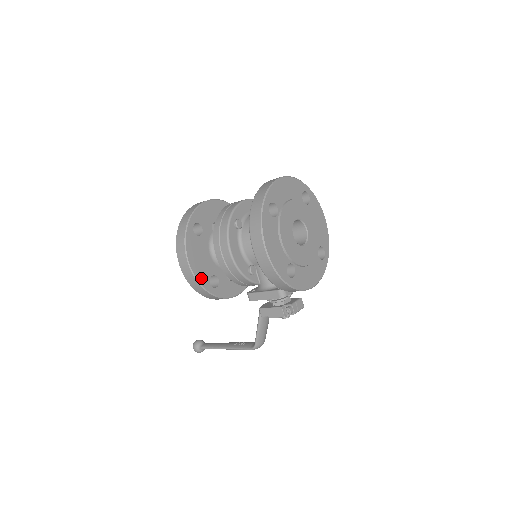
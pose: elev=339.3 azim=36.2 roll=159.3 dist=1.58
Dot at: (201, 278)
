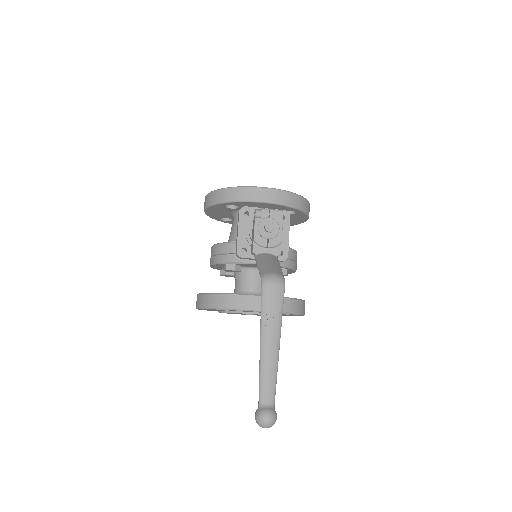
Dot at: occluded
